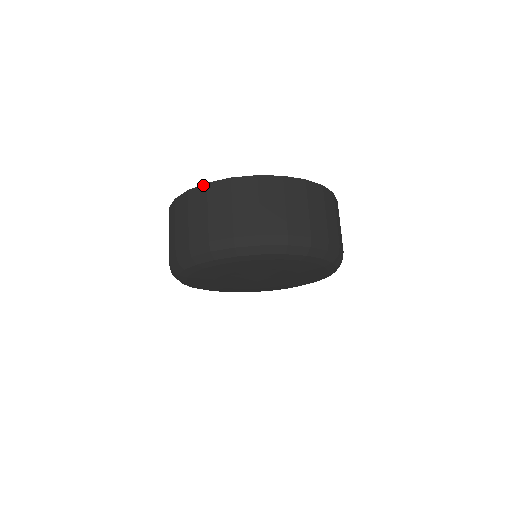
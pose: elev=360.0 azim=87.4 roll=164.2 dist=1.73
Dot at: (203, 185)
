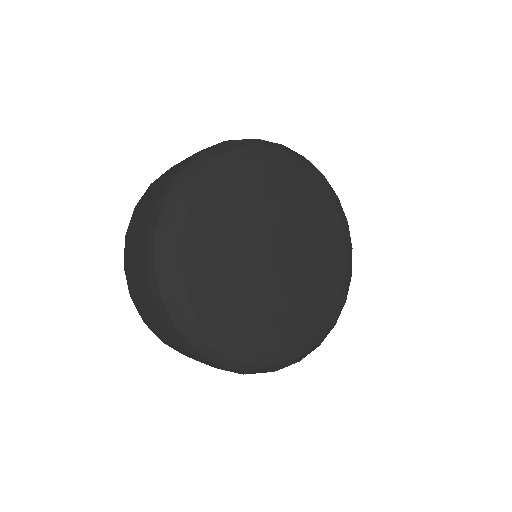
Dot at: occluded
